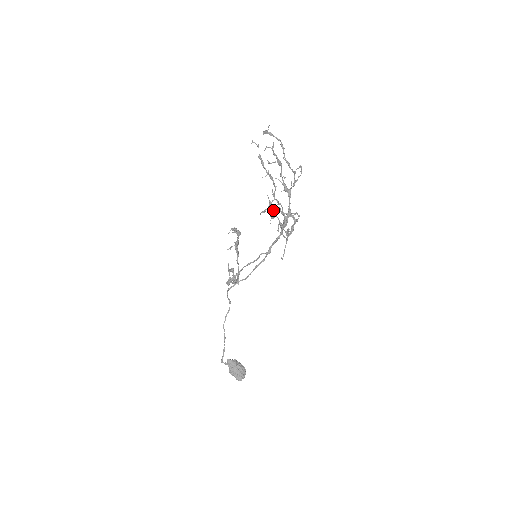
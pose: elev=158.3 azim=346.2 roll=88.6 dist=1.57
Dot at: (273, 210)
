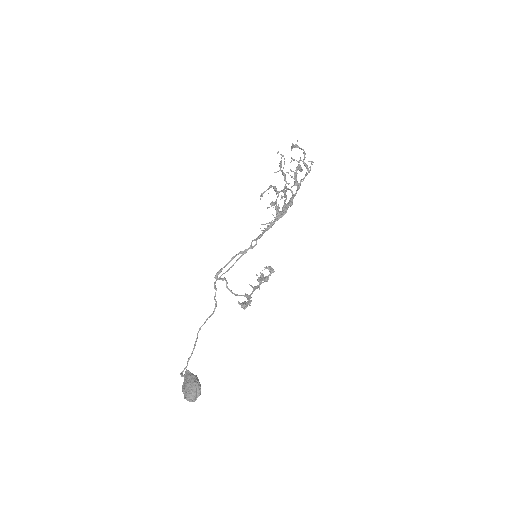
Dot at: (276, 199)
